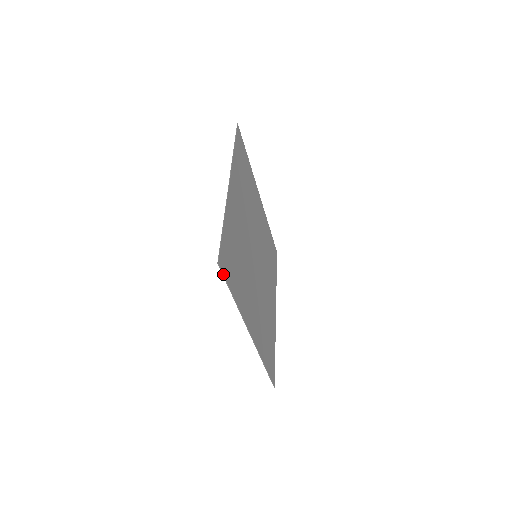
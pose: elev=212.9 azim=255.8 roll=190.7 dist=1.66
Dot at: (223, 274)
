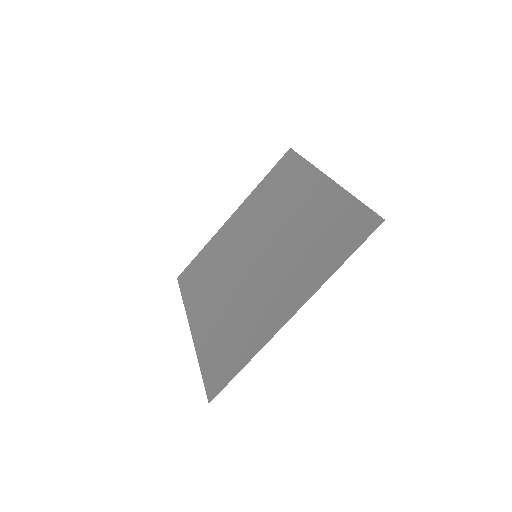
Dot at: (371, 233)
